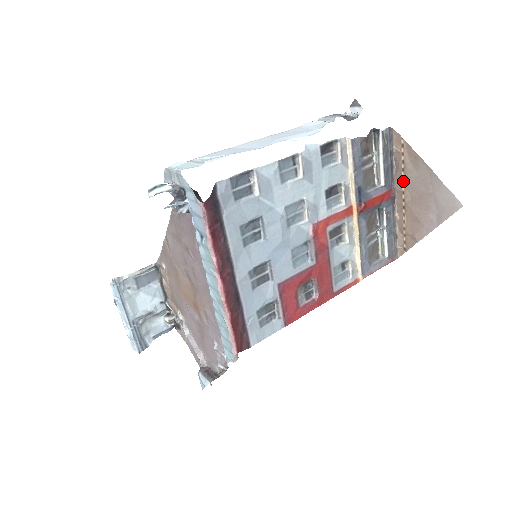
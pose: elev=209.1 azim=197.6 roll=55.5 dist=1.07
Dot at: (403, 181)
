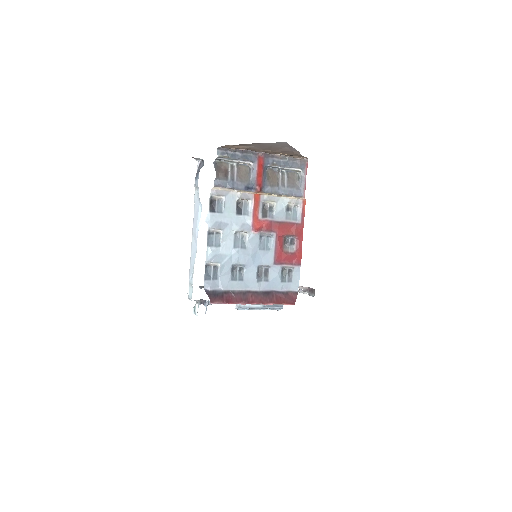
Dot at: (256, 150)
